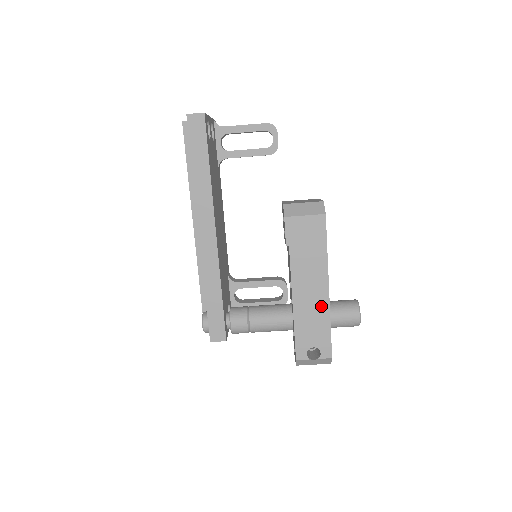
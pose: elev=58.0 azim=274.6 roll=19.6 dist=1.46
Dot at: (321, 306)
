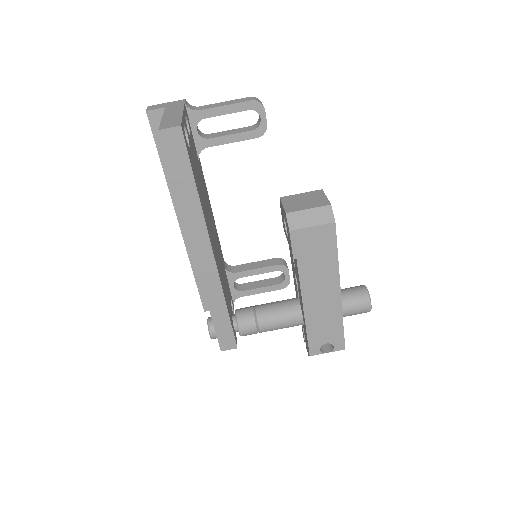
Dot at: (333, 308)
